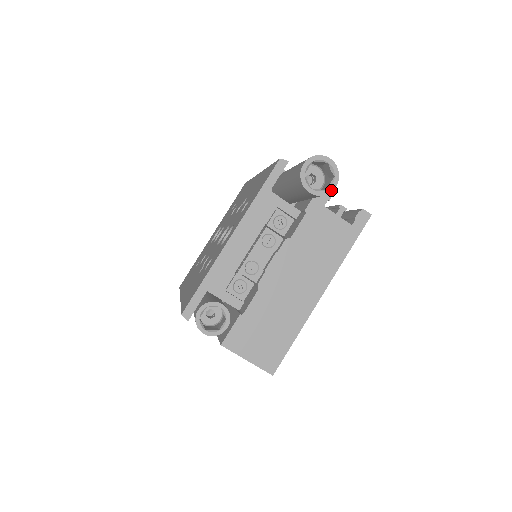
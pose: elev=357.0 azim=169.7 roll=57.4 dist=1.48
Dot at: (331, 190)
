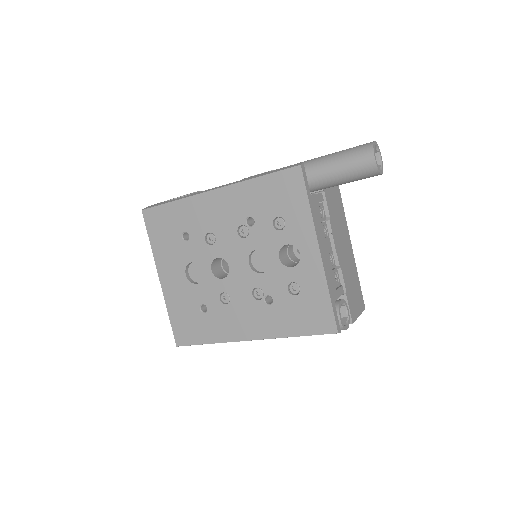
Dot at: (382, 163)
